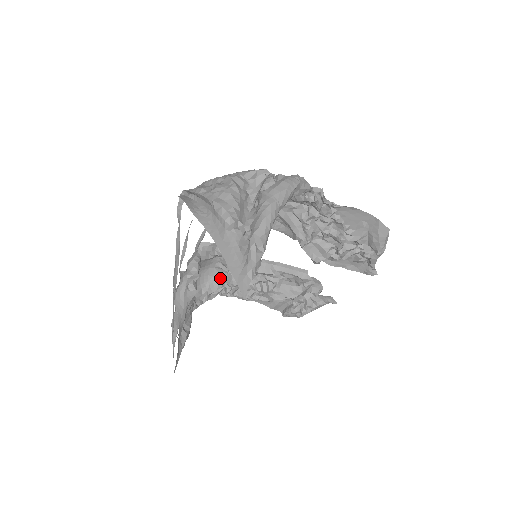
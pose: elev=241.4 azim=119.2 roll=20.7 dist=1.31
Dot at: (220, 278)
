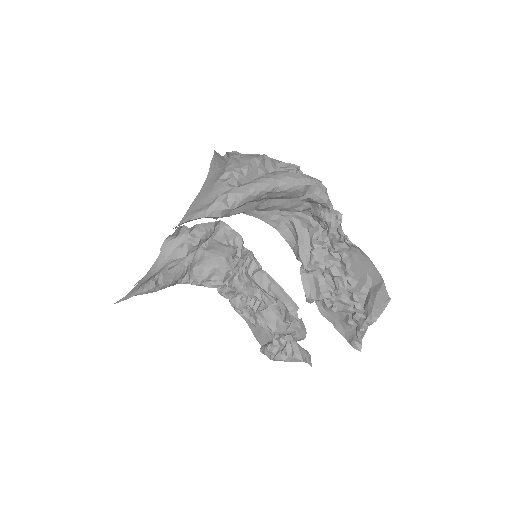
Dot at: (225, 272)
